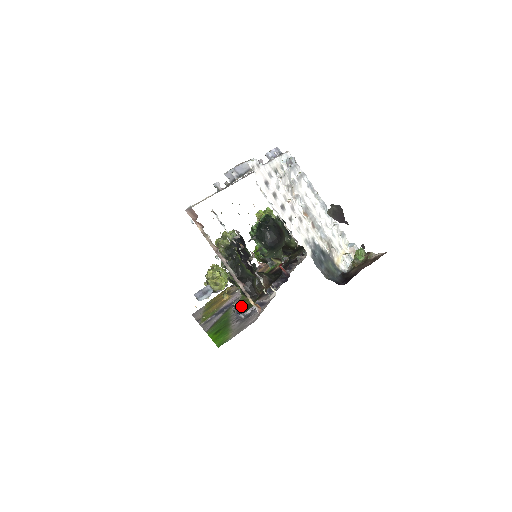
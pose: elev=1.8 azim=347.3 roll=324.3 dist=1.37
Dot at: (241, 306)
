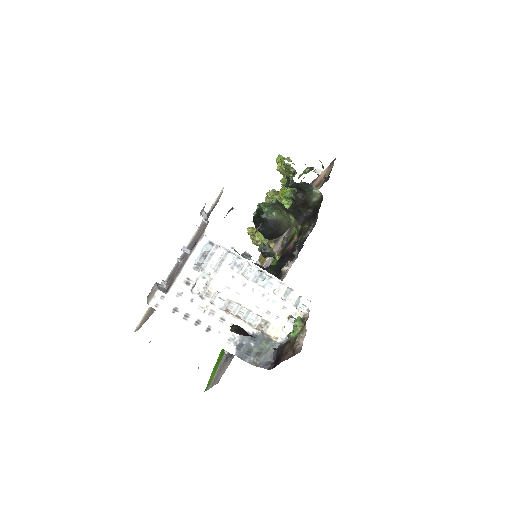
Dot at: occluded
